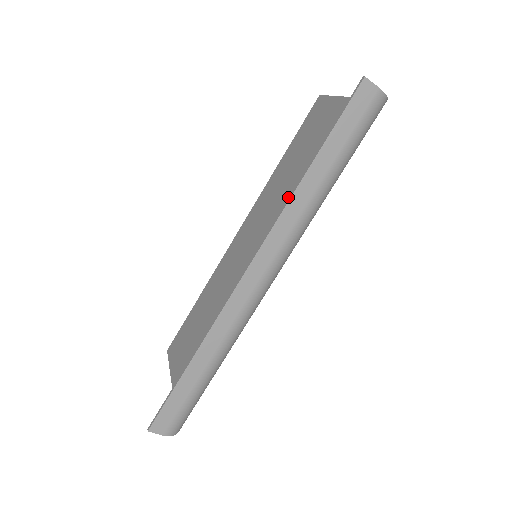
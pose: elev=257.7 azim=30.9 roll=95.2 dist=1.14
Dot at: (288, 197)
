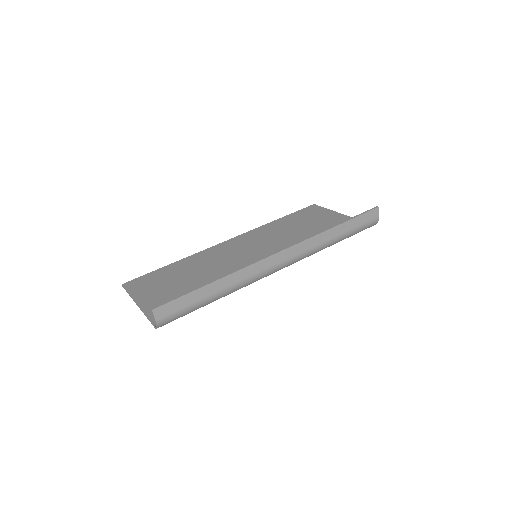
Dot at: (288, 238)
